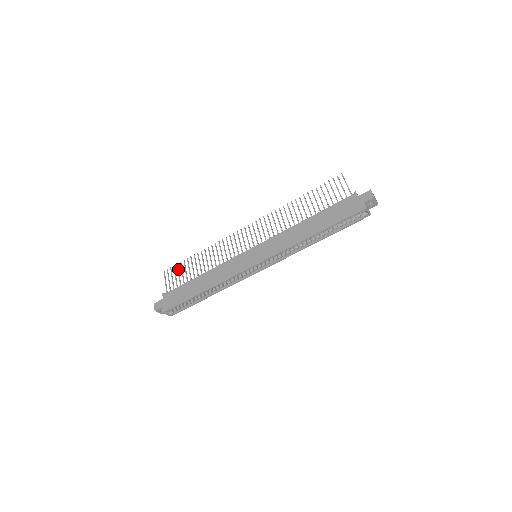
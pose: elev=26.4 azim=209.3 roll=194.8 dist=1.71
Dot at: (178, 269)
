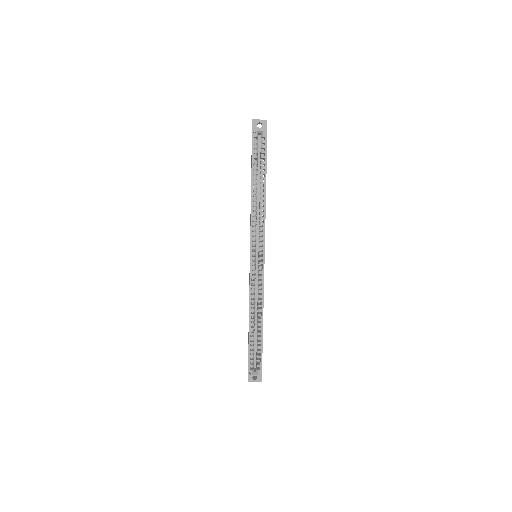
Dot at: occluded
